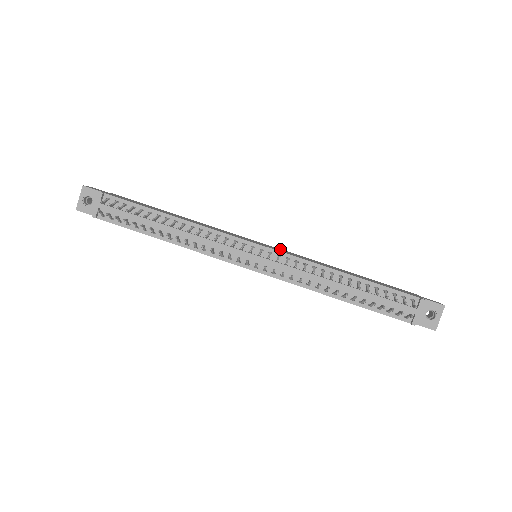
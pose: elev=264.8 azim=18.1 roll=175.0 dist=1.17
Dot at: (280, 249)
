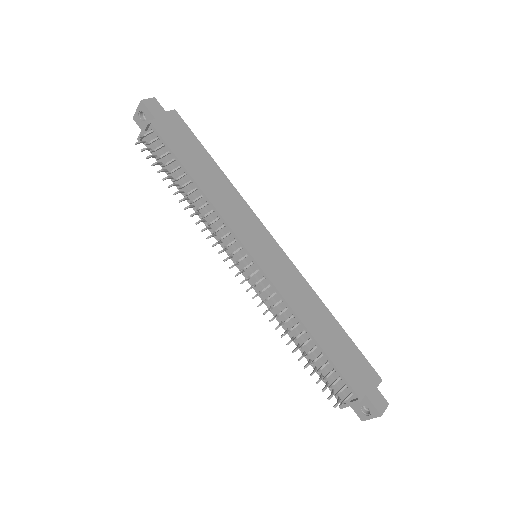
Dot at: (285, 260)
